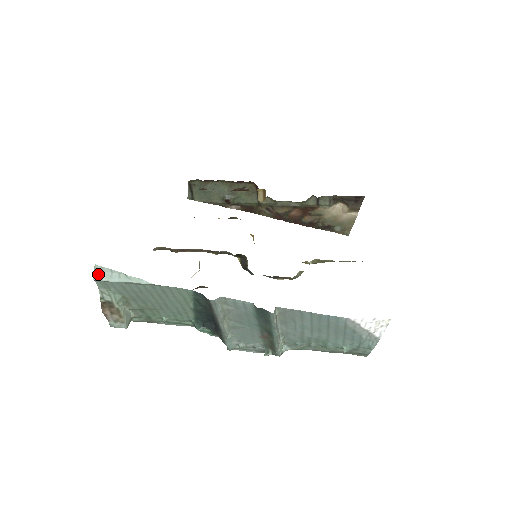
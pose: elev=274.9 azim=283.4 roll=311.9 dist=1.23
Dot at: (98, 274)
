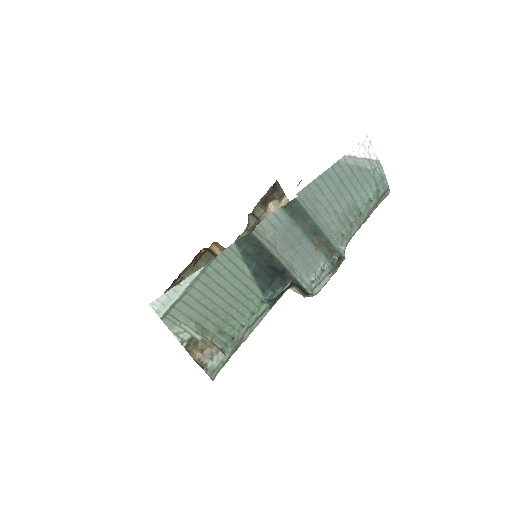
Dot at: (159, 309)
